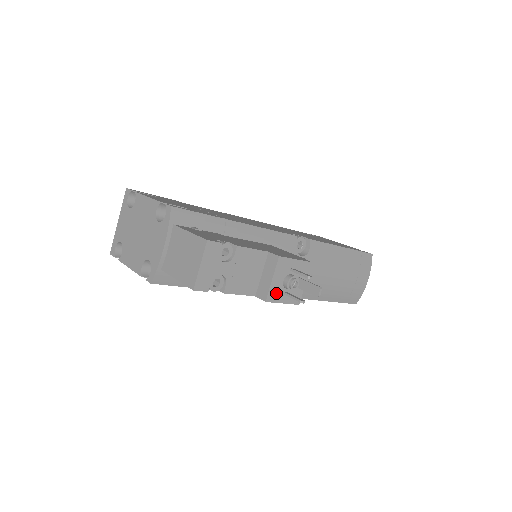
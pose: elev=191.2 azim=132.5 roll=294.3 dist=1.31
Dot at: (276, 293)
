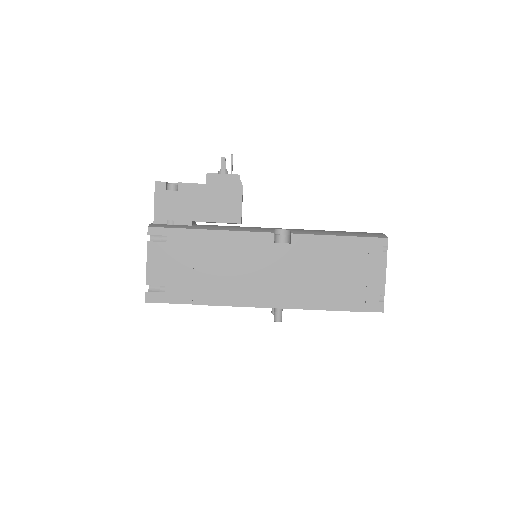
Dot at: occluded
